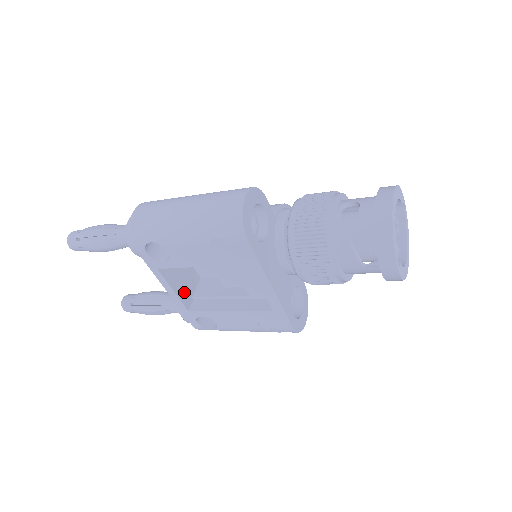
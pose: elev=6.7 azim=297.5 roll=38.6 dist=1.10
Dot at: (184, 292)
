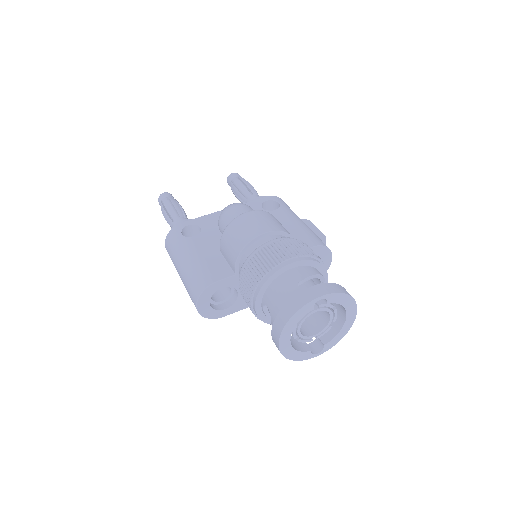
Dot at: occluded
